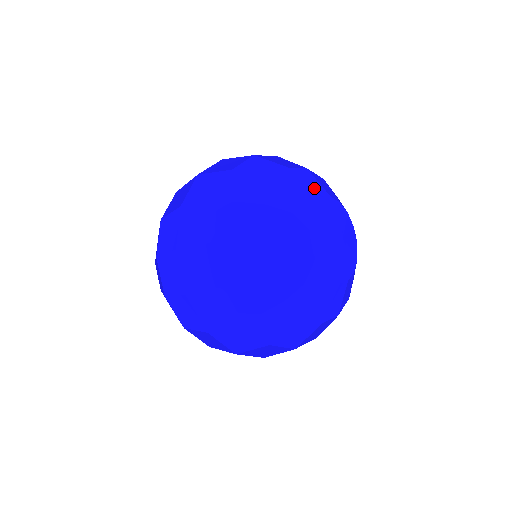
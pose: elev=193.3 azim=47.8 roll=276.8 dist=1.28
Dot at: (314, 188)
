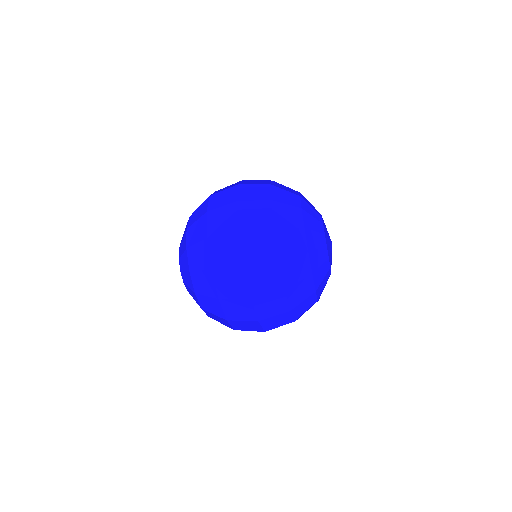
Dot at: occluded
